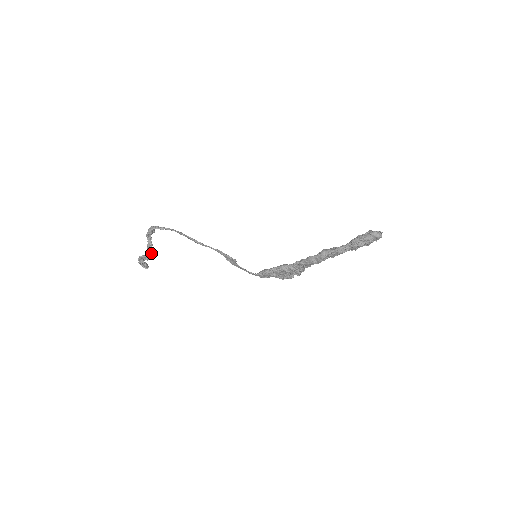
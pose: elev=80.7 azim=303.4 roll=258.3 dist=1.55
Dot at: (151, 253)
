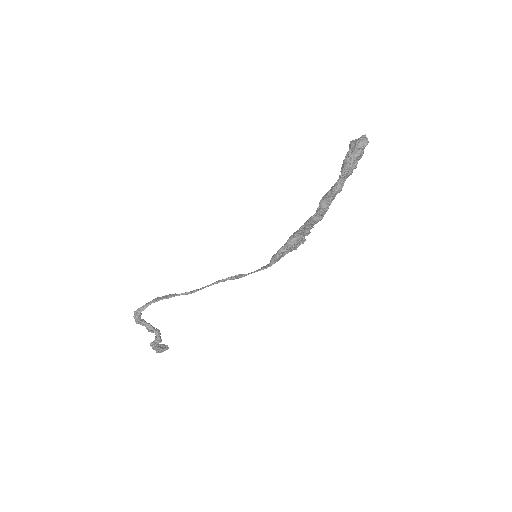
Dot at: (158, 334)
